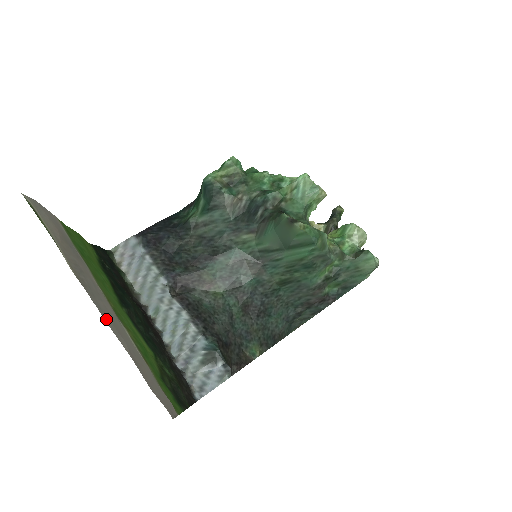
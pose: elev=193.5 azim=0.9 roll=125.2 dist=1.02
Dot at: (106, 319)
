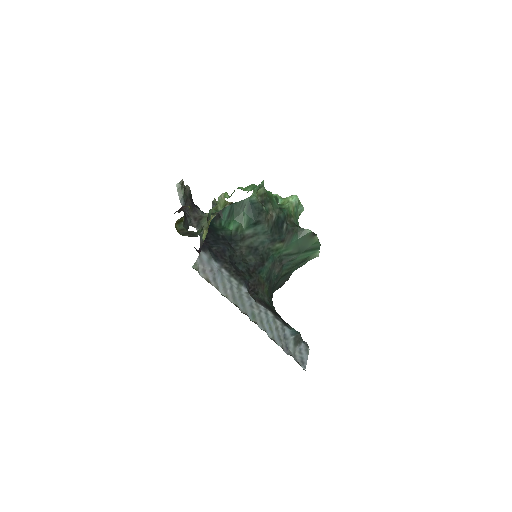
Dot at: occluded
